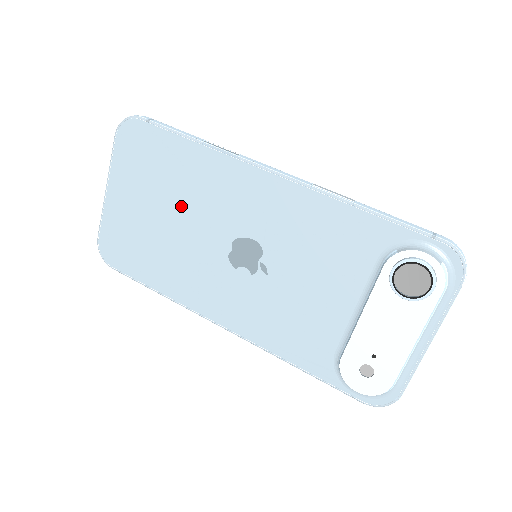
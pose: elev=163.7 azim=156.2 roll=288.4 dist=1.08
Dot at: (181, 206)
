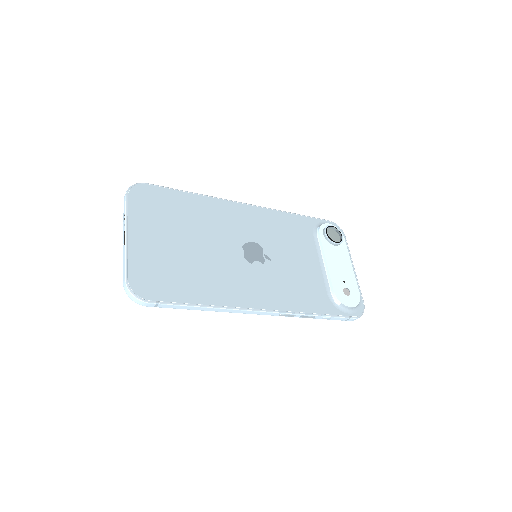
Dot at: (198, 233)
